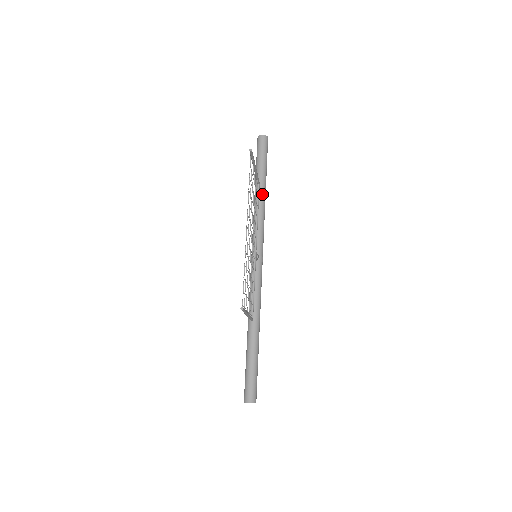
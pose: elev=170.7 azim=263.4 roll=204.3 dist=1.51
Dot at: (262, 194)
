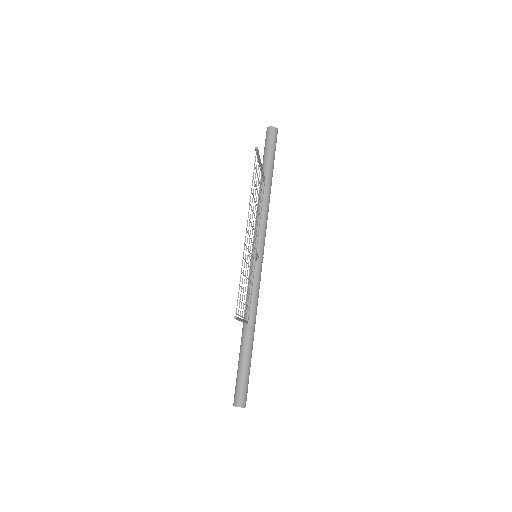
Dot at: (267, 190)
